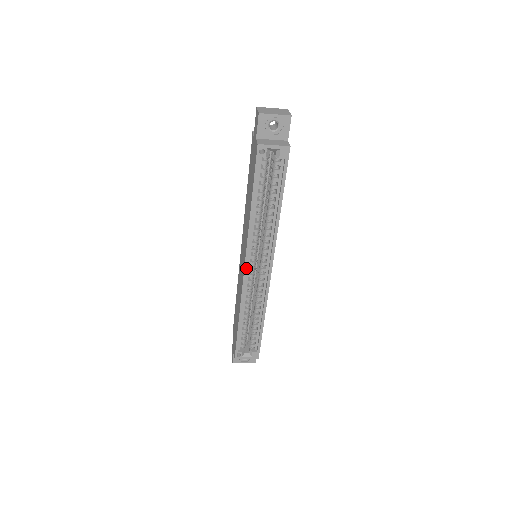
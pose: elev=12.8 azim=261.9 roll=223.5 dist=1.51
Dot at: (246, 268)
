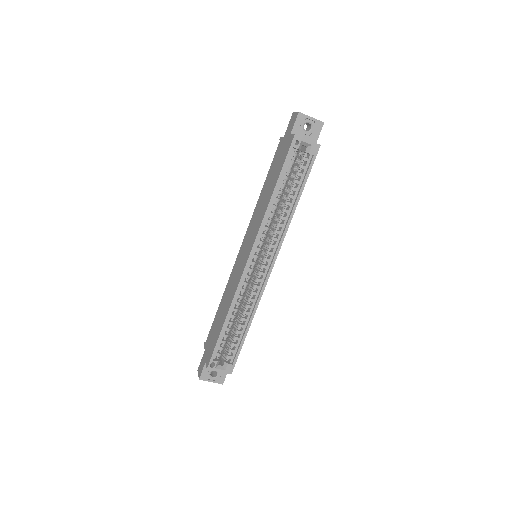
Dot at: (250, 259)
